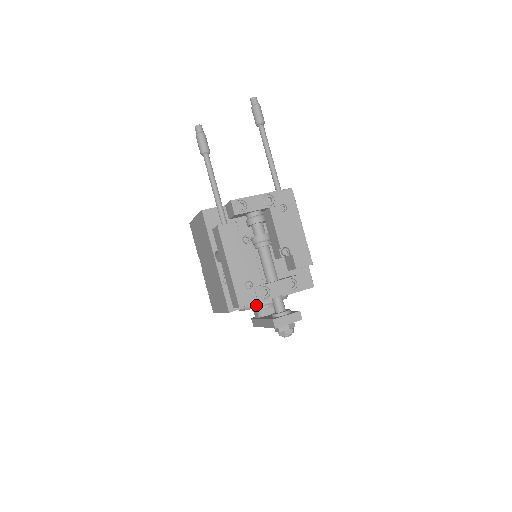
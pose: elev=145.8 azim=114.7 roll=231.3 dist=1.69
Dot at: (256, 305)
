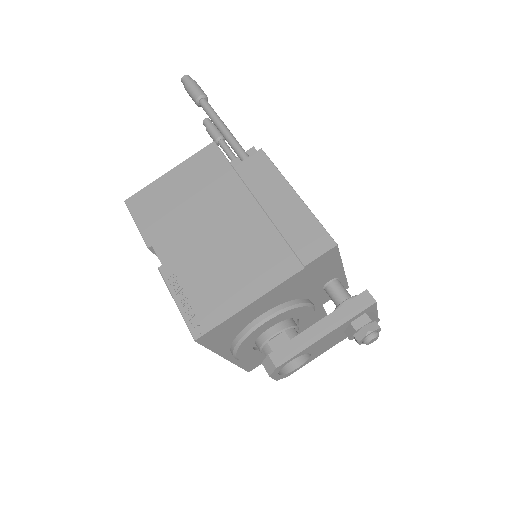
Dot at: (301, 300)
